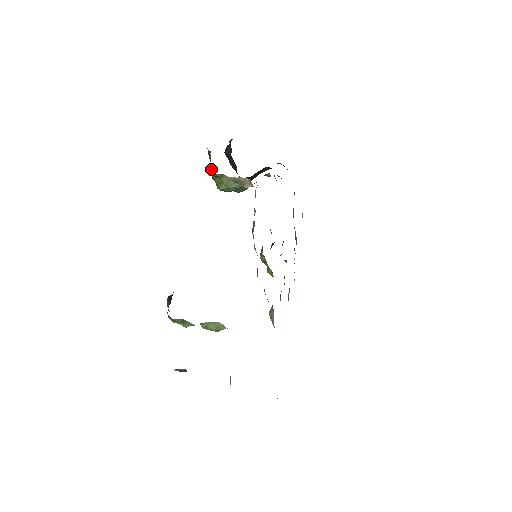
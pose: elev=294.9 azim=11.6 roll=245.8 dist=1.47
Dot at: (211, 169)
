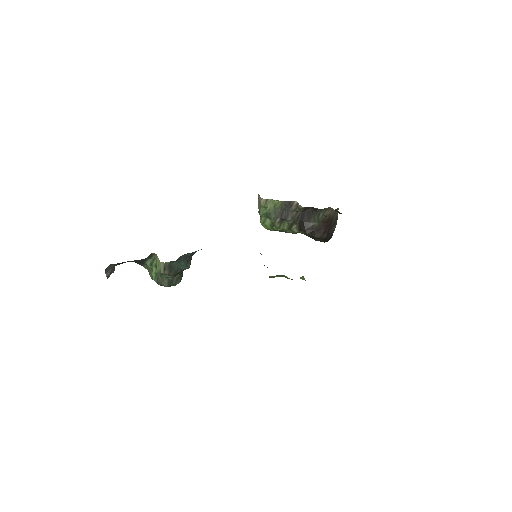
Dot at: occluded
